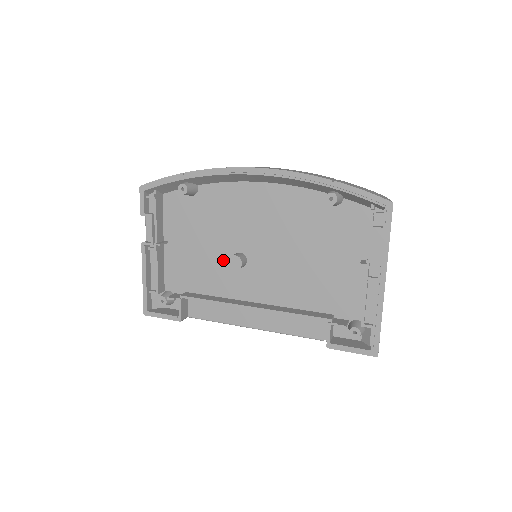
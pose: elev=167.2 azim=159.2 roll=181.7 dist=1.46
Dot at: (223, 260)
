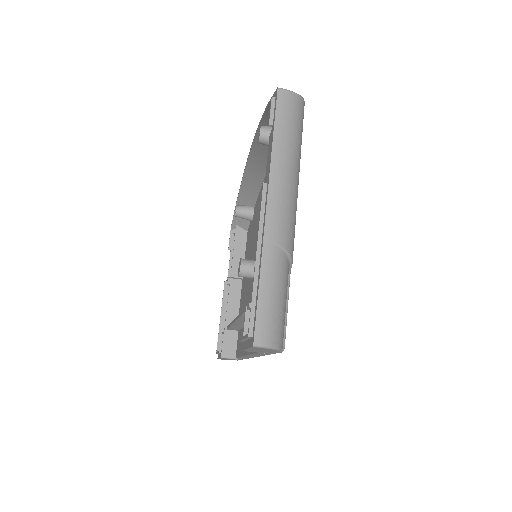
Dot at: occluded
